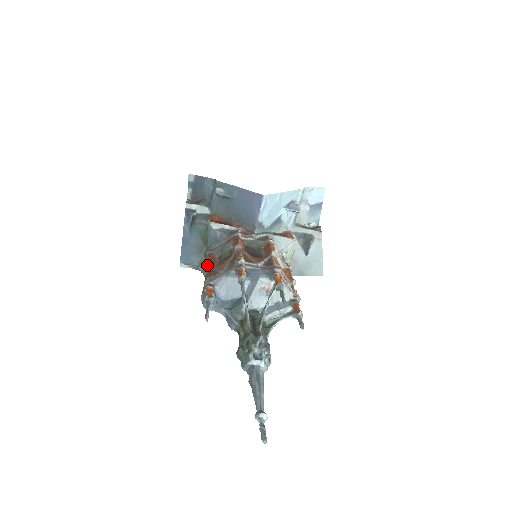
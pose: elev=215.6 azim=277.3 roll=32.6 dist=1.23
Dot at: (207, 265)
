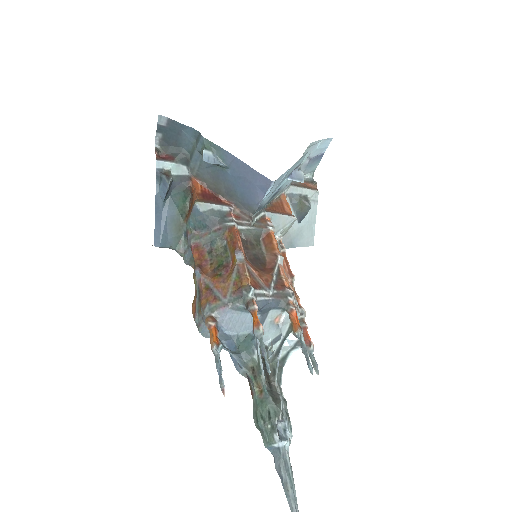
Dot at: (199, 273)
